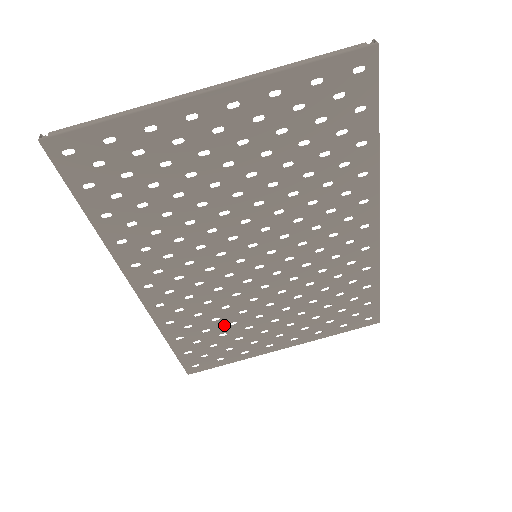
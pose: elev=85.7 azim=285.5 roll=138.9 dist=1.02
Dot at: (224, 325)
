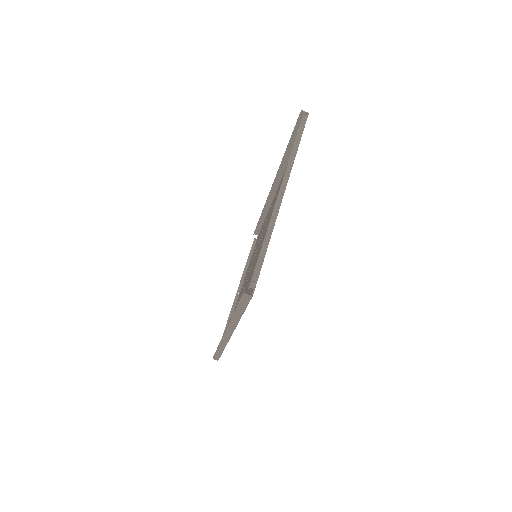
Dot at: occluded
